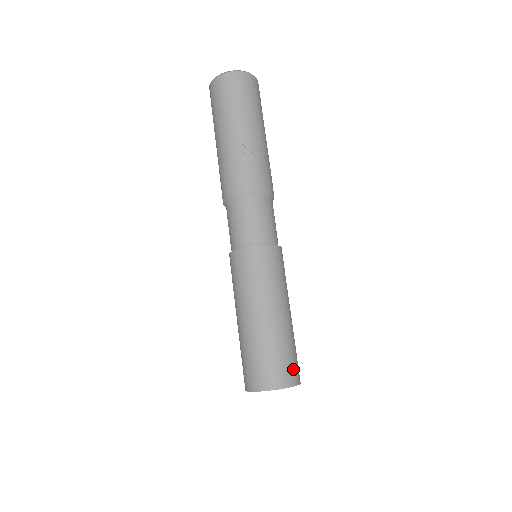
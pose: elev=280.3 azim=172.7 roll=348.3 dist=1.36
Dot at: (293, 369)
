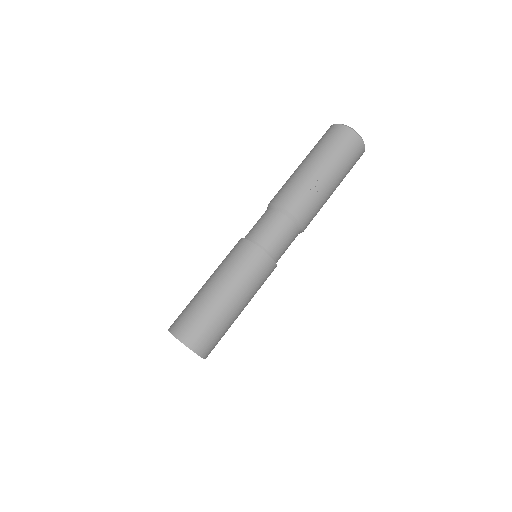
Dot at: (210, 346)
